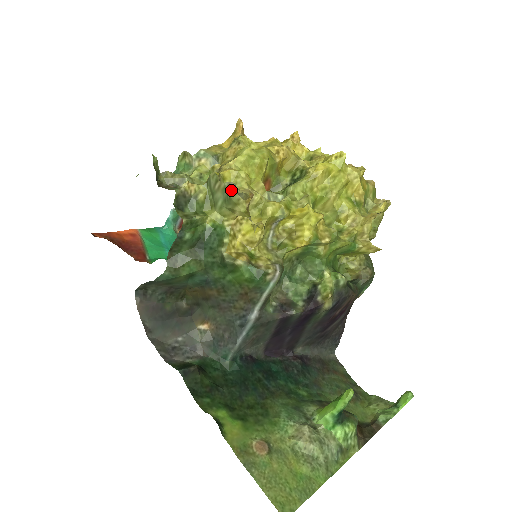
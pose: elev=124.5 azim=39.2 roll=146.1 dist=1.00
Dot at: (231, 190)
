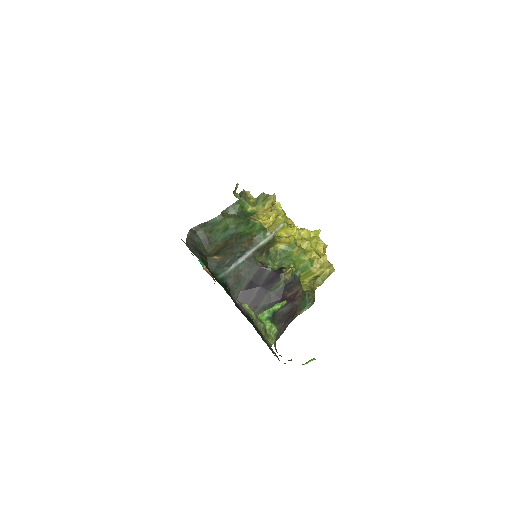
Dot at: (269, 195)
